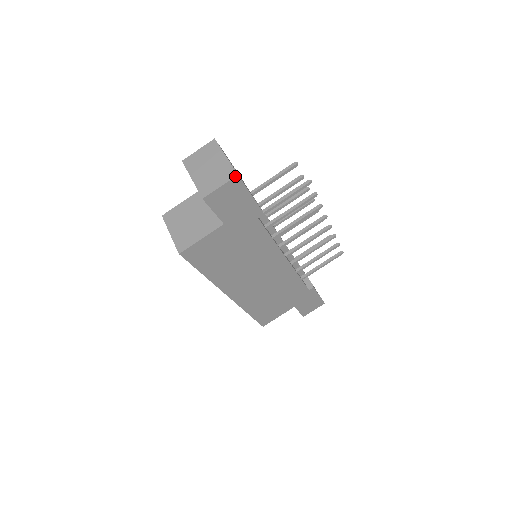
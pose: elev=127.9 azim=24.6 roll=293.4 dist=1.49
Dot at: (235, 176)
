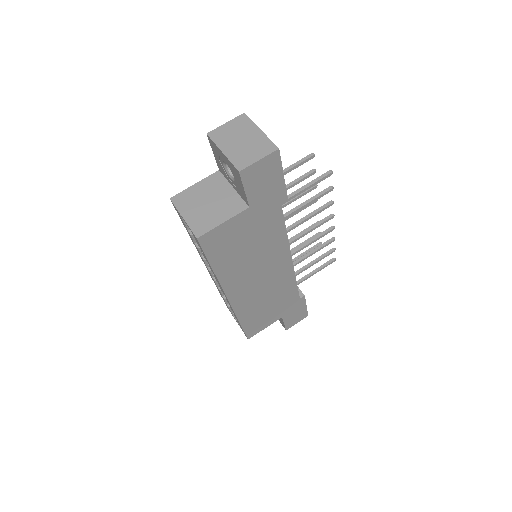
Dot at: (276, 150)
